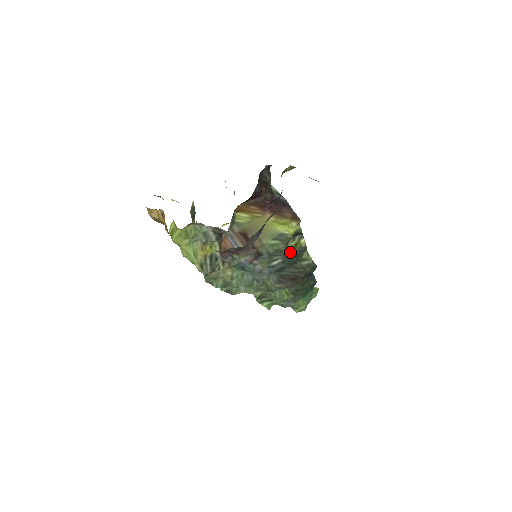
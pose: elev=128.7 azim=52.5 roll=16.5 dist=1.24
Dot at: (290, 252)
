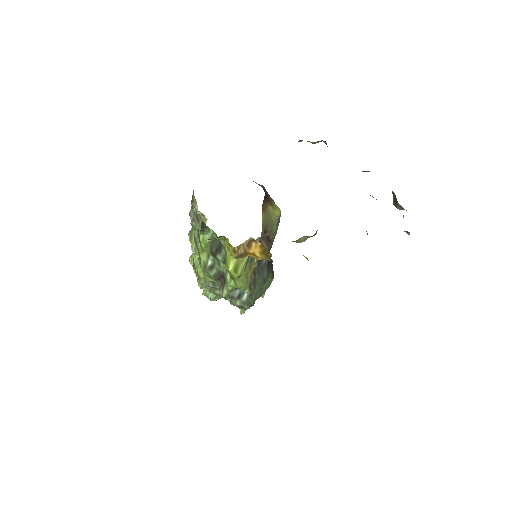
Dot at: occluded
